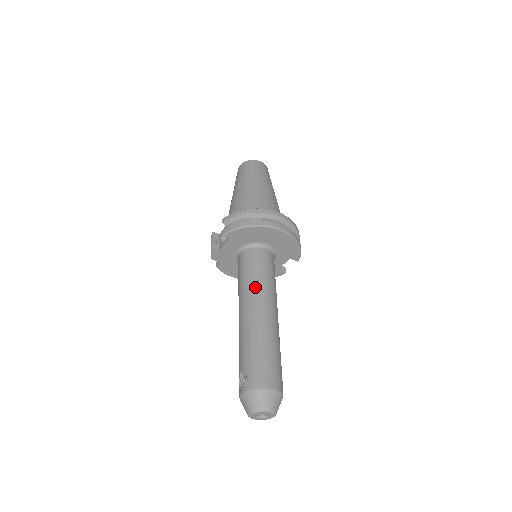
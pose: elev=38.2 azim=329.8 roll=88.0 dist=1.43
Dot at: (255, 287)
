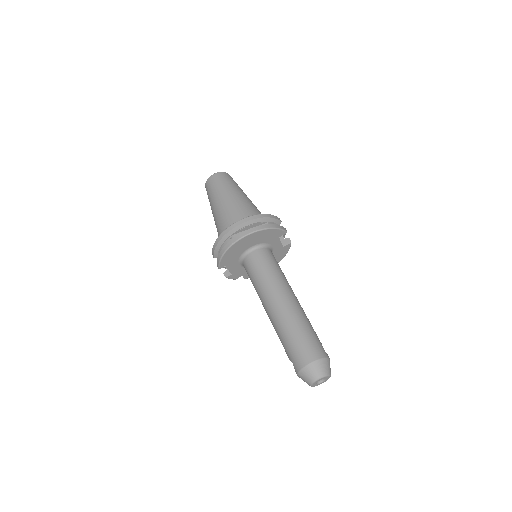
Dot at: (261, 290)
